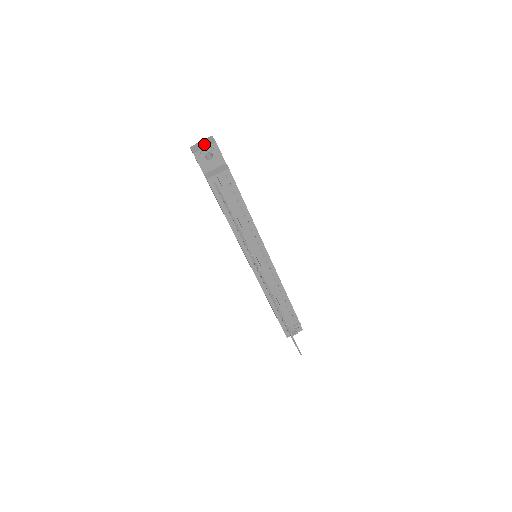
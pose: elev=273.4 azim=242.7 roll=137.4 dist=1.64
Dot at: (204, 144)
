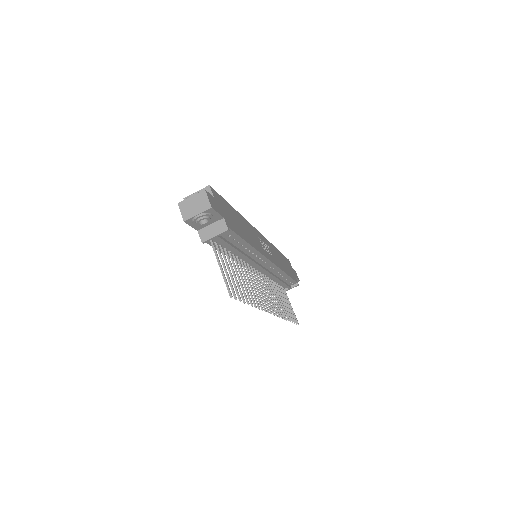
Dot at: (196, 206)
